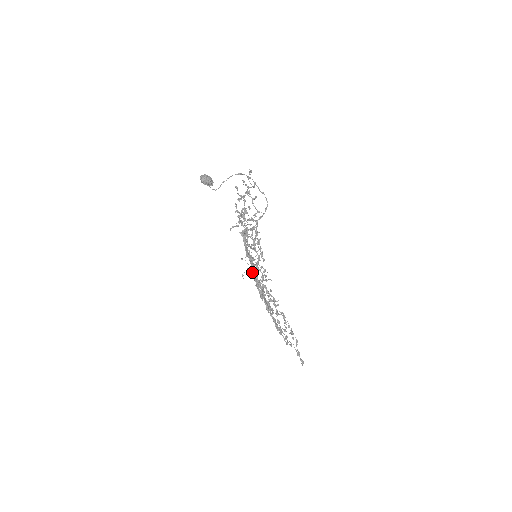
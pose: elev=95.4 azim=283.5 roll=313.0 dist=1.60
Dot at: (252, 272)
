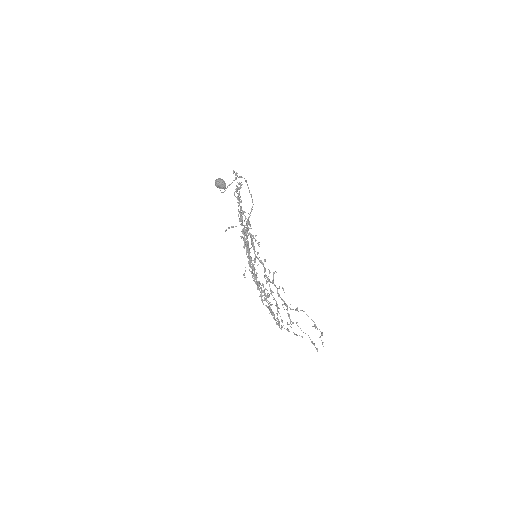
Dot at: (264, 272)
